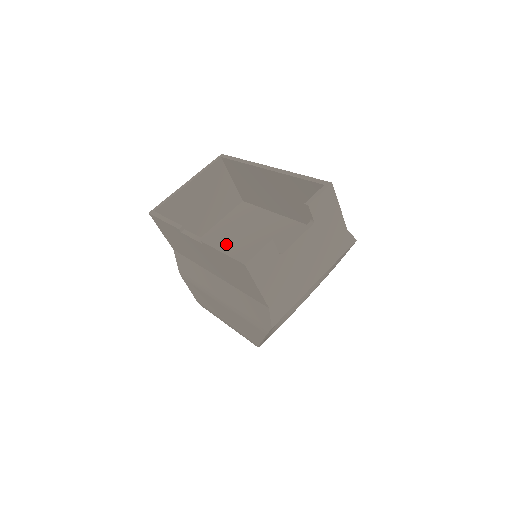
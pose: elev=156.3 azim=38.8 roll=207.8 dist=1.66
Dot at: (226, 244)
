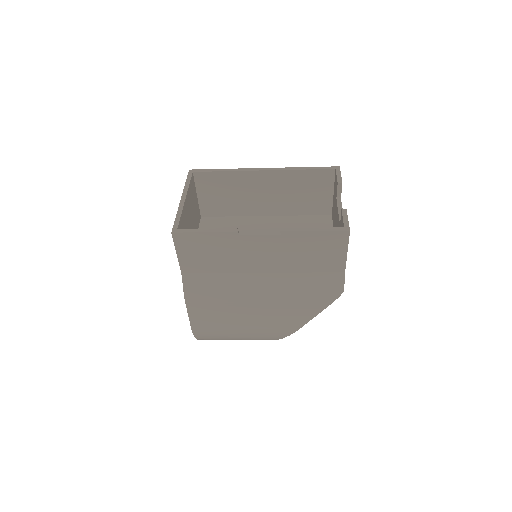
Dot at: occluded
